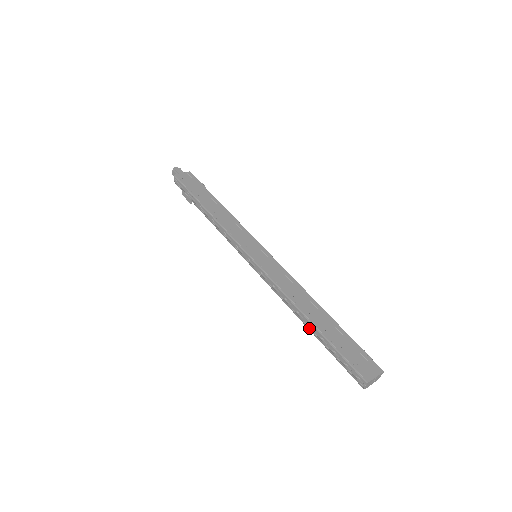
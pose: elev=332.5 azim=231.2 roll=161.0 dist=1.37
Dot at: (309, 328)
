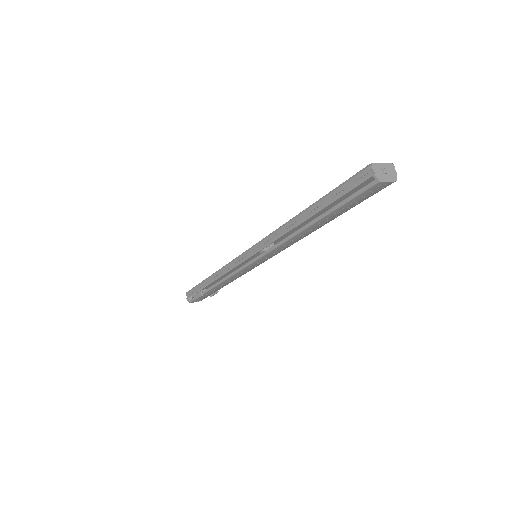
Dot at: (310, 222)
